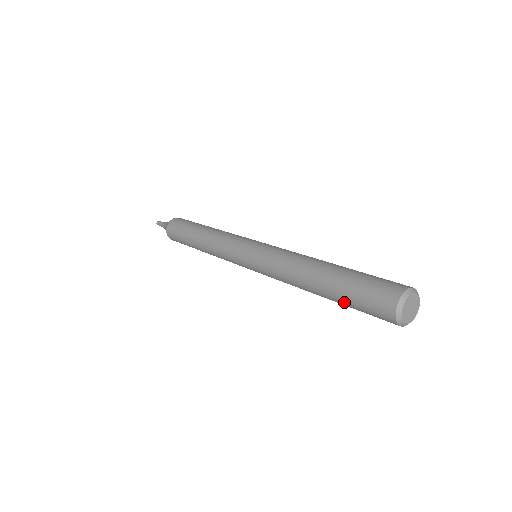
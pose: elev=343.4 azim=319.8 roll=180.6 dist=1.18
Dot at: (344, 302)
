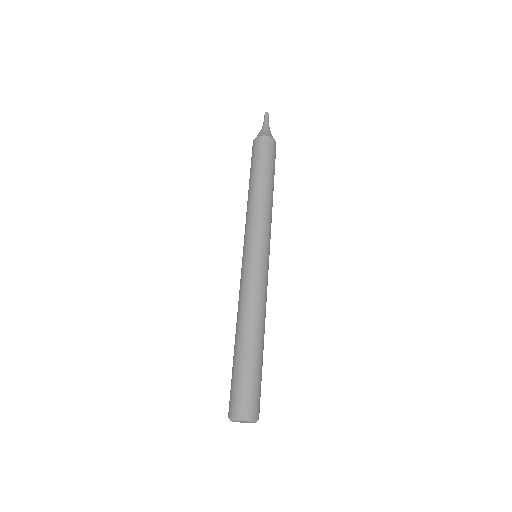
Dot at: occluded
